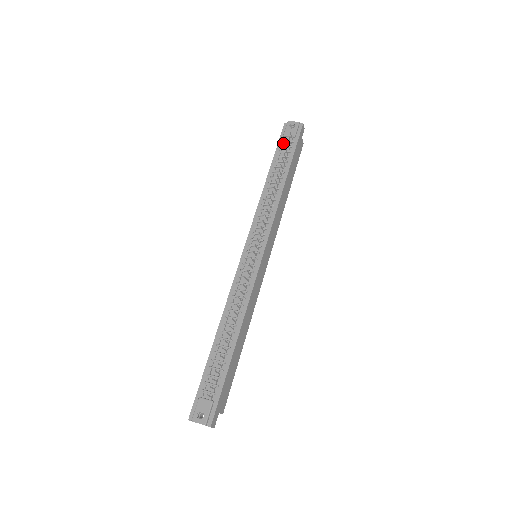
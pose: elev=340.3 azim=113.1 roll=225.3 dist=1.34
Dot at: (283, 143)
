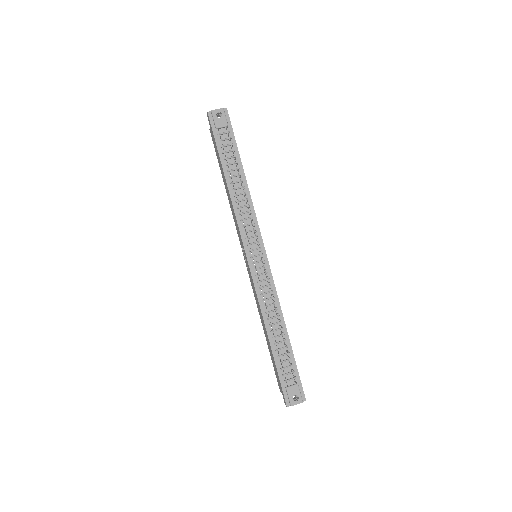
Dot at: (219, 136)
